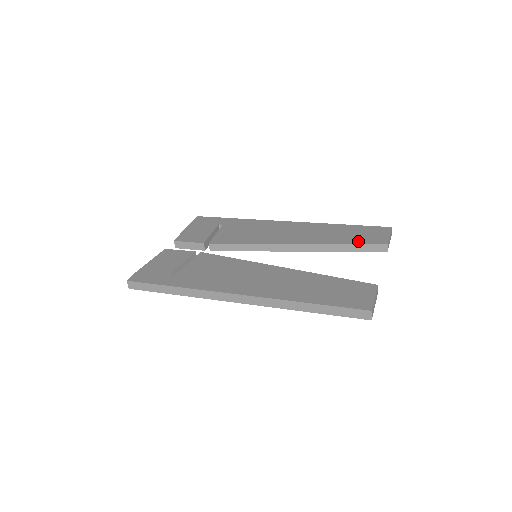
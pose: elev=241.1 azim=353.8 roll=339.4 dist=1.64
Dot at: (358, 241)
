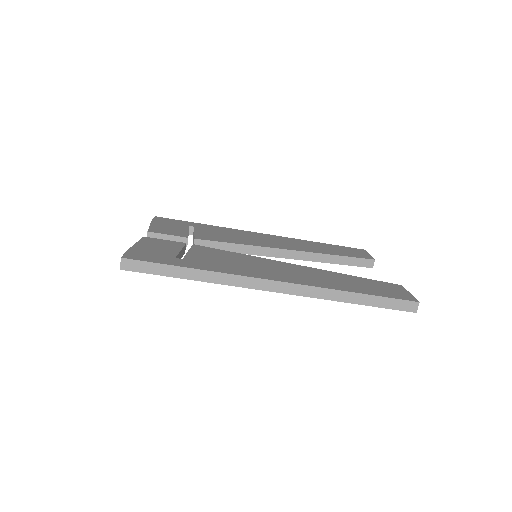
Dot at: (348, 255)
